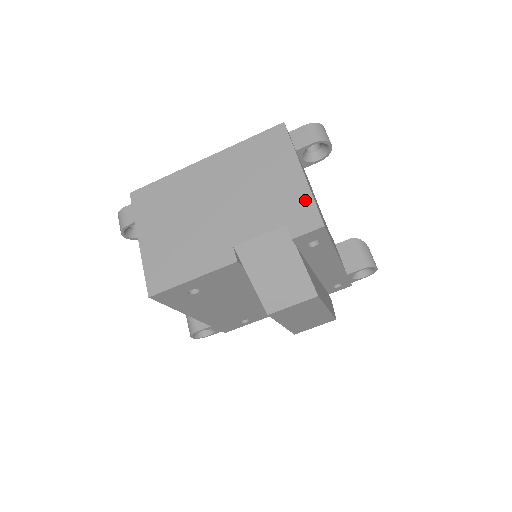
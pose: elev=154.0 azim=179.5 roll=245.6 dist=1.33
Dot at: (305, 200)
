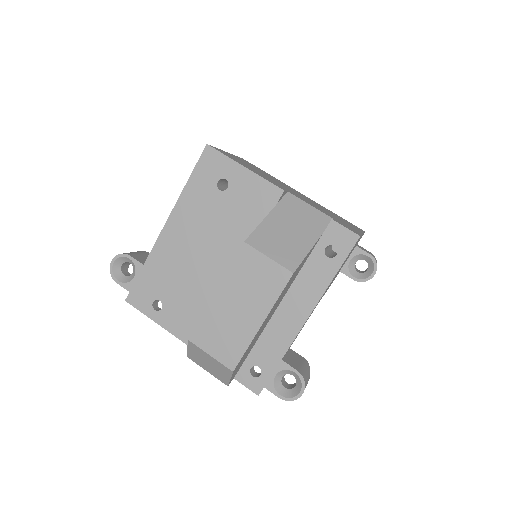
Dot at: (355, 230)
